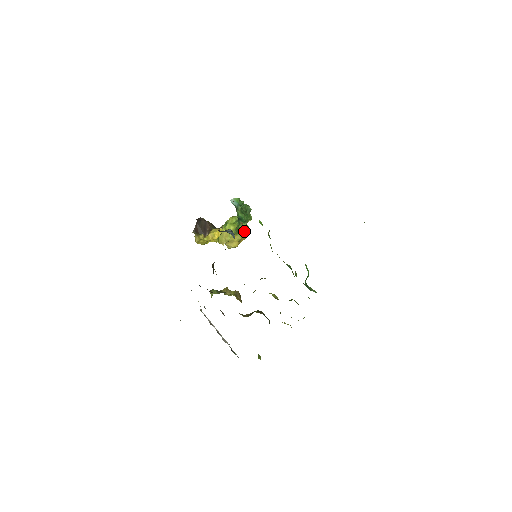
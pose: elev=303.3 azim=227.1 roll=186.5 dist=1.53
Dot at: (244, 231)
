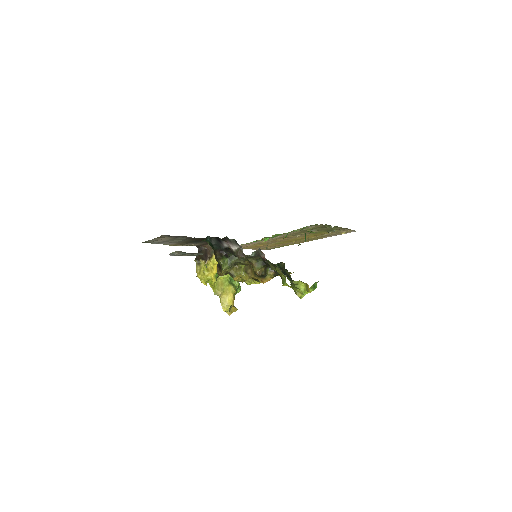
Dot at: (236, 292)
